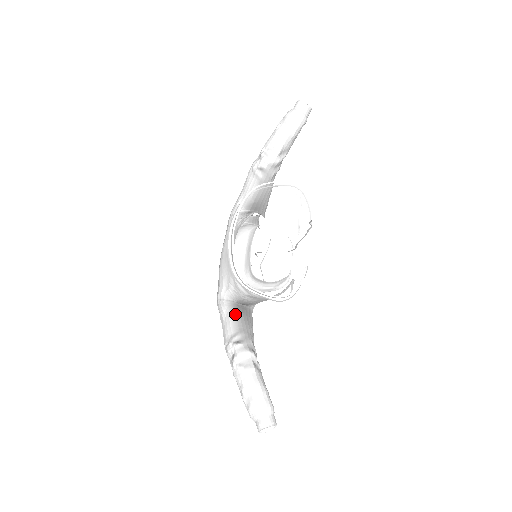
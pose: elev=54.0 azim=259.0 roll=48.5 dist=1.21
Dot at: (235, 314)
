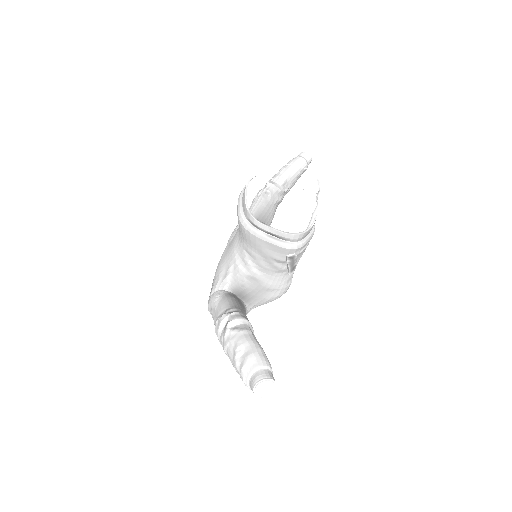
Dot at: (230, 298)
